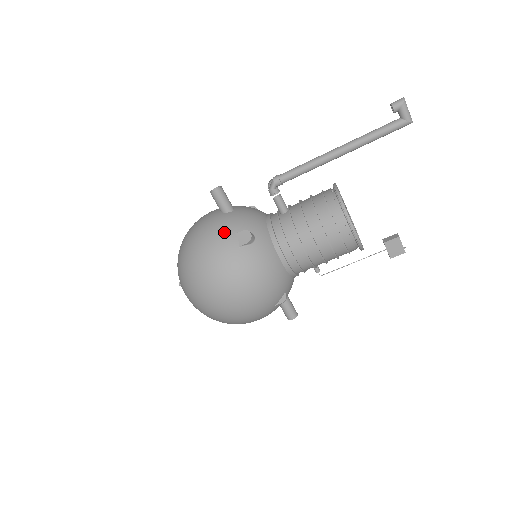
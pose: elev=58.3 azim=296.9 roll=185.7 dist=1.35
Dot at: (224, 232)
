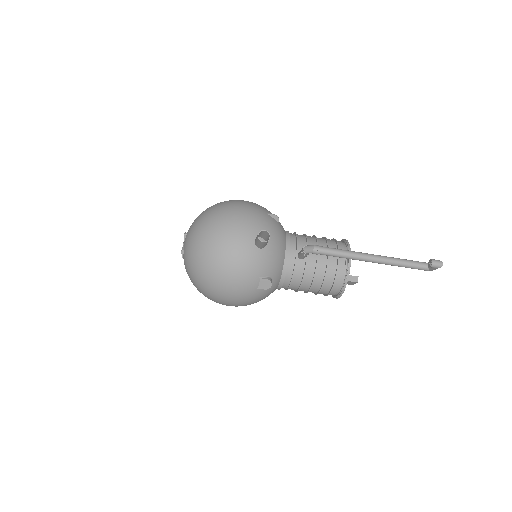
Dot at: (252, 274)
